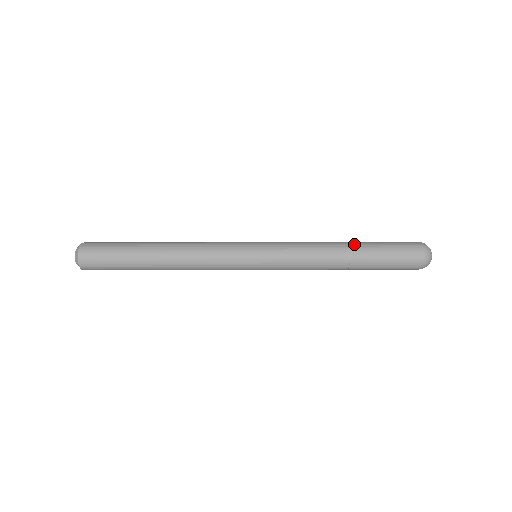
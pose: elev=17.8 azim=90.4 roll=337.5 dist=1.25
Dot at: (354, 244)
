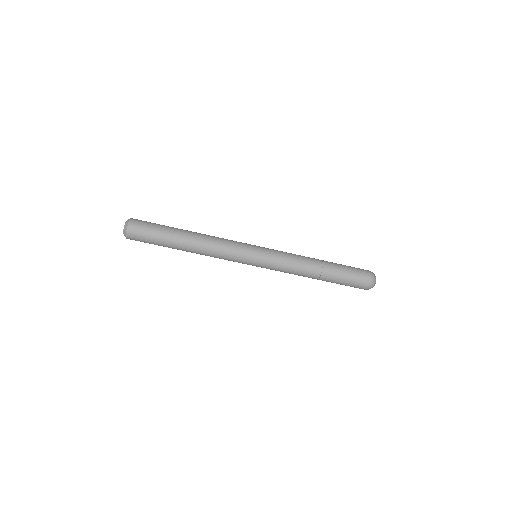
Dot at: occluded
